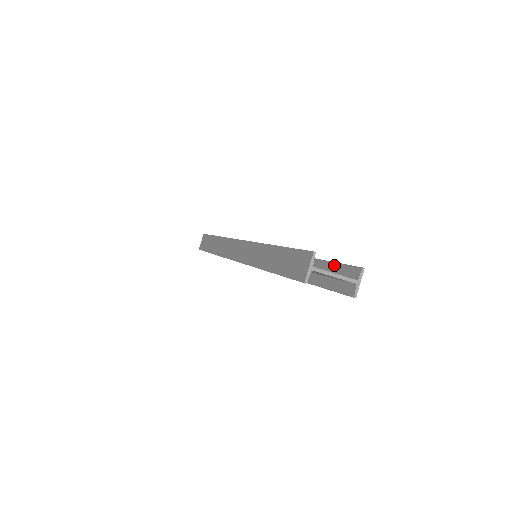
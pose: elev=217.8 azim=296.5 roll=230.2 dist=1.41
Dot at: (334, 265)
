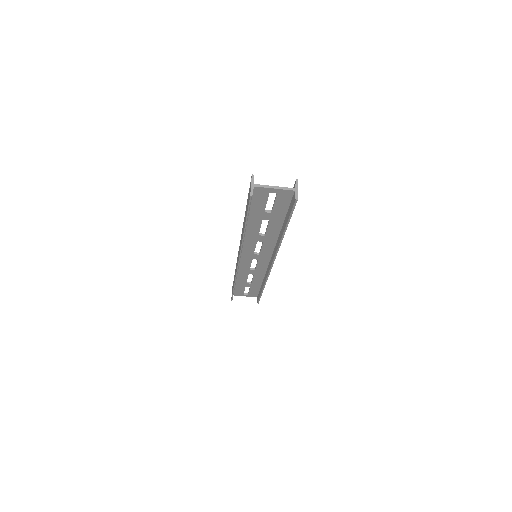
Dot at: occluded
